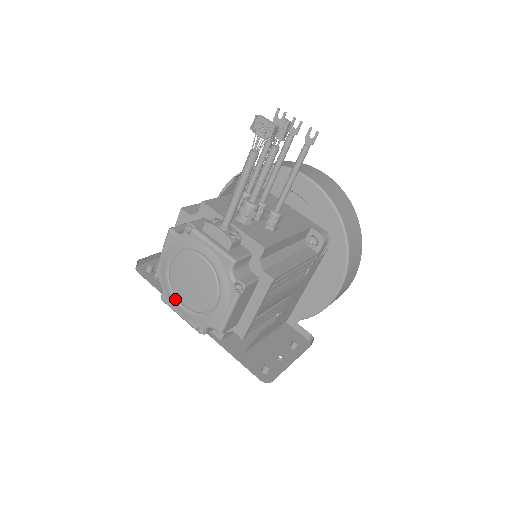
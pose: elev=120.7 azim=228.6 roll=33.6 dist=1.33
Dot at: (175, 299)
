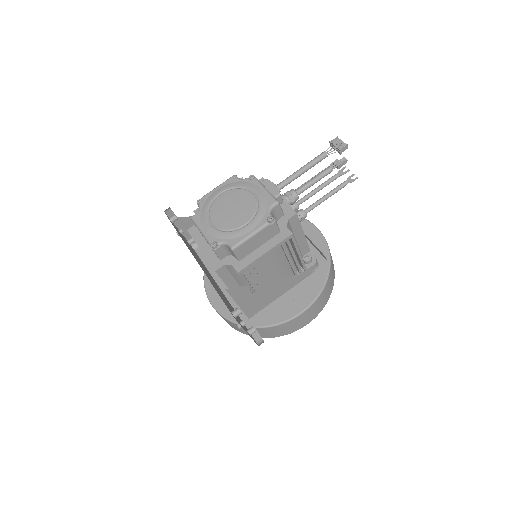
Dot at: (207, 217)
